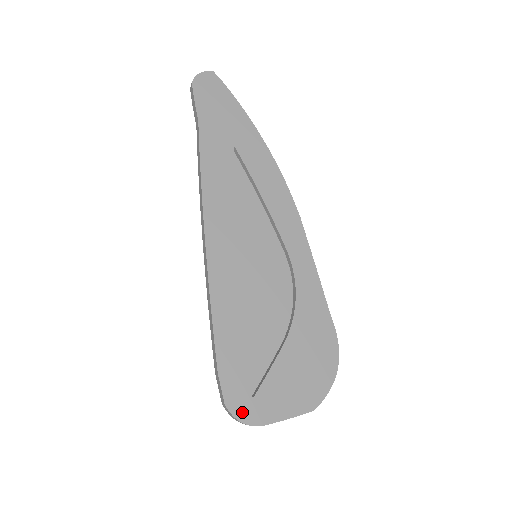
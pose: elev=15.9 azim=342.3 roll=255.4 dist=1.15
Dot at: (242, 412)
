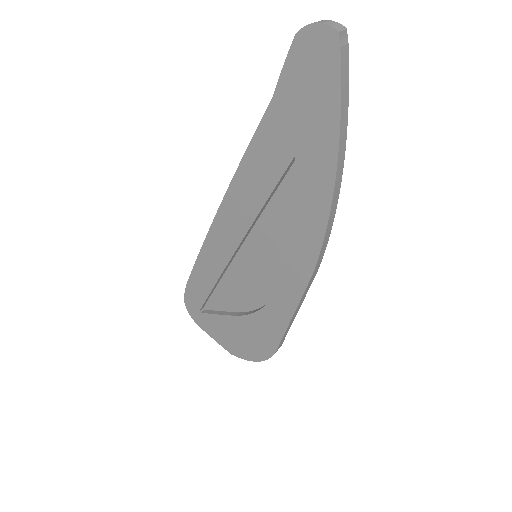
Dot at: (191, 310)
